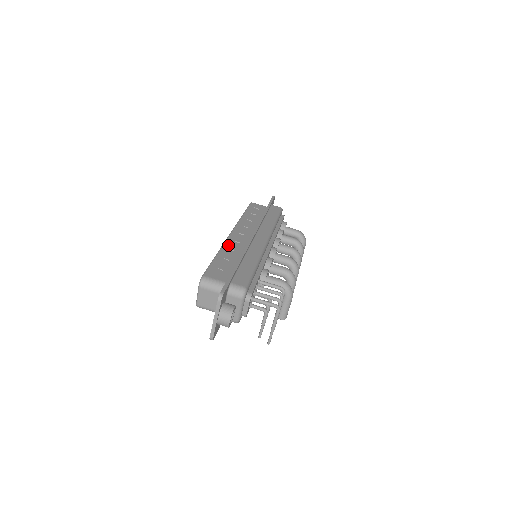
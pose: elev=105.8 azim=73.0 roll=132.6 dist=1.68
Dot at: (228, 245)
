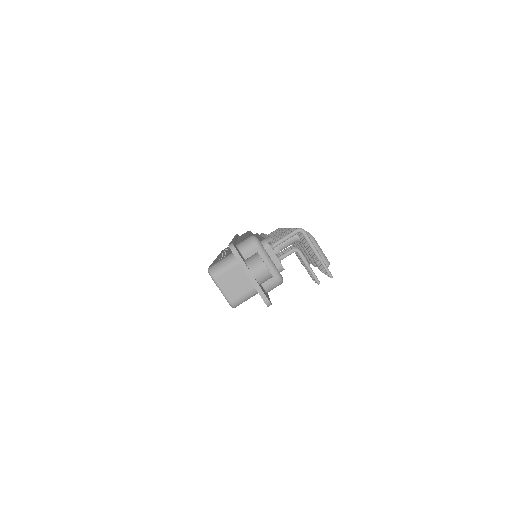
Dot at: (218, 257)
